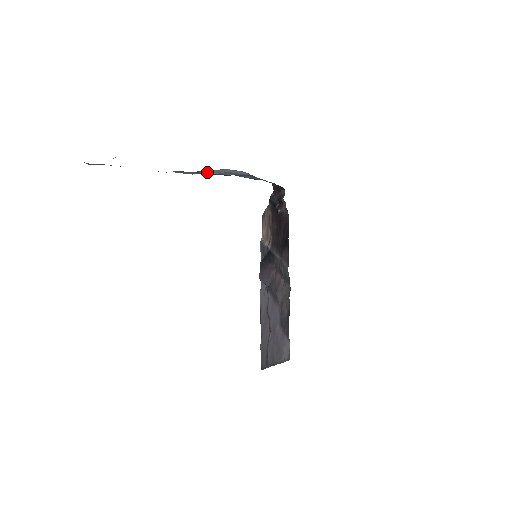
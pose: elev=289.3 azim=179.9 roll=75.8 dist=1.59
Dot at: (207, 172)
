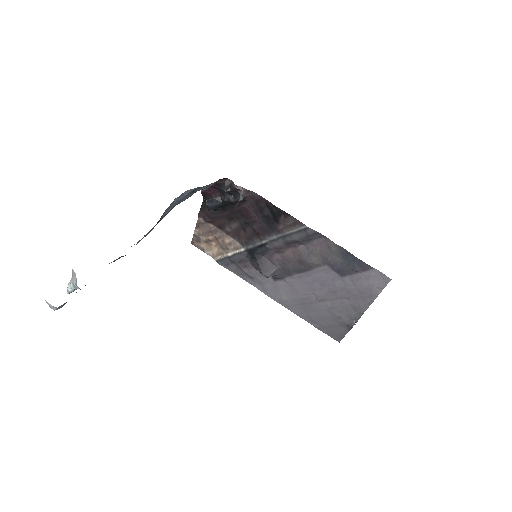
Dot at: (161, 217)
